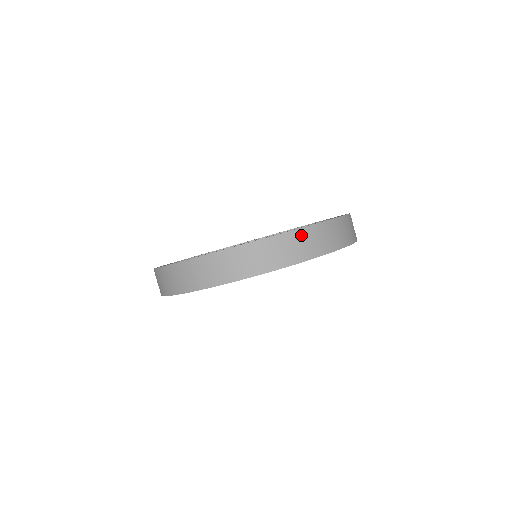
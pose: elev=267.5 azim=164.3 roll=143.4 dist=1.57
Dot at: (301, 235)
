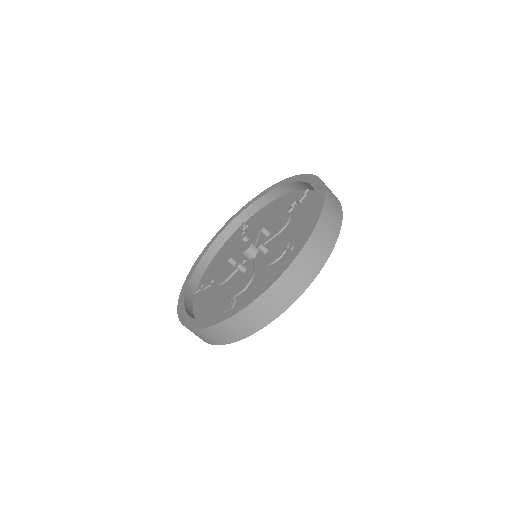
Dot at: (299, 263)
